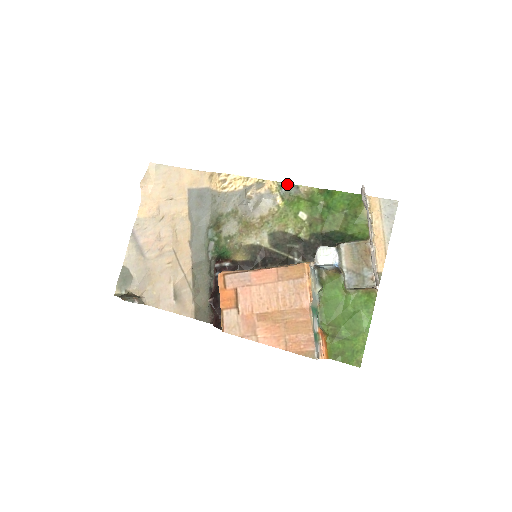
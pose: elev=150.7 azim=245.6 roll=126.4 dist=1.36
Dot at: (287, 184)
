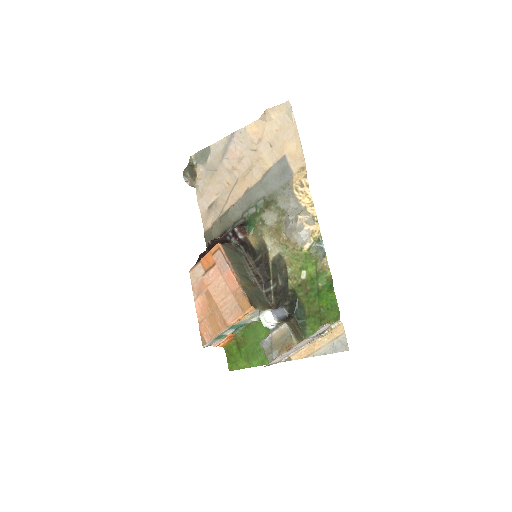
Dot at: (323, 245)
